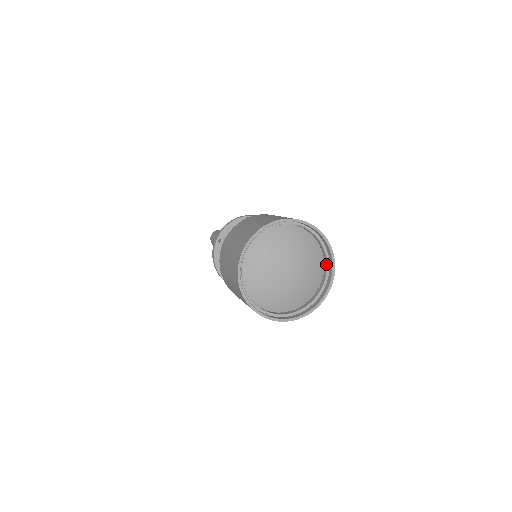
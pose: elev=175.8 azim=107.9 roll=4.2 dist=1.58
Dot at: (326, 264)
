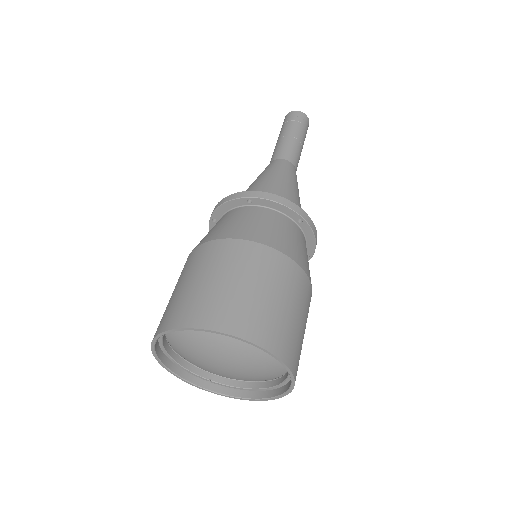
Dot at: occluded
